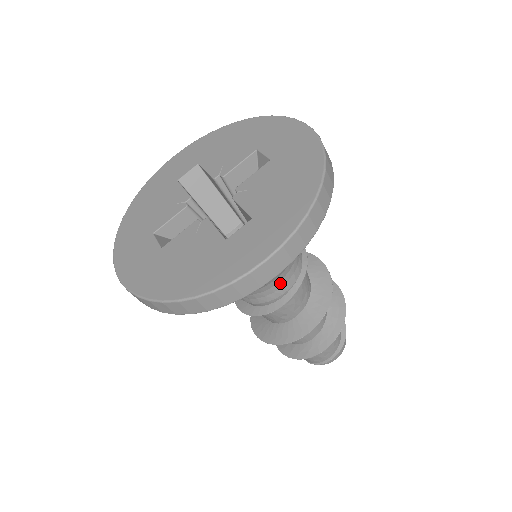
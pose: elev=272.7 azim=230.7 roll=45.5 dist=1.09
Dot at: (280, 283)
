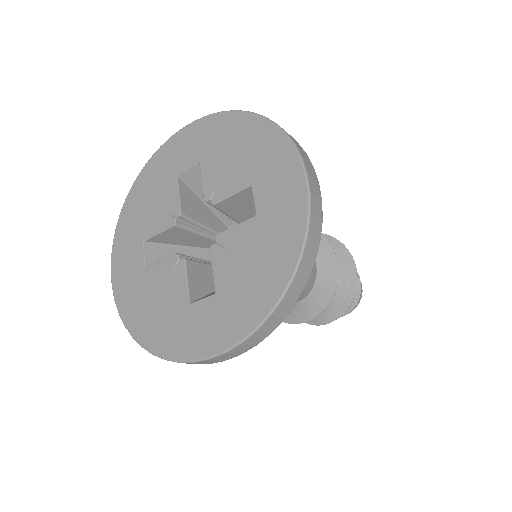
Dot at: occluded
